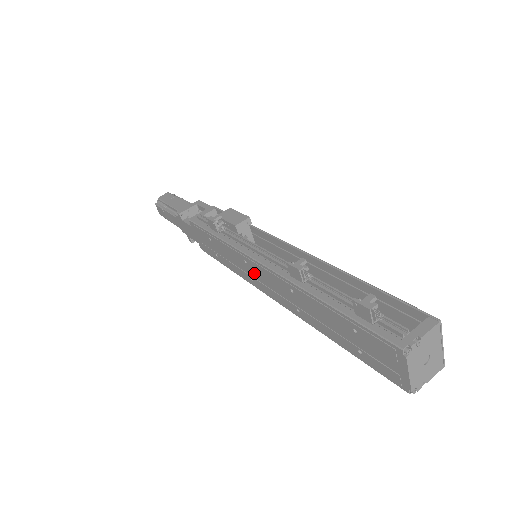
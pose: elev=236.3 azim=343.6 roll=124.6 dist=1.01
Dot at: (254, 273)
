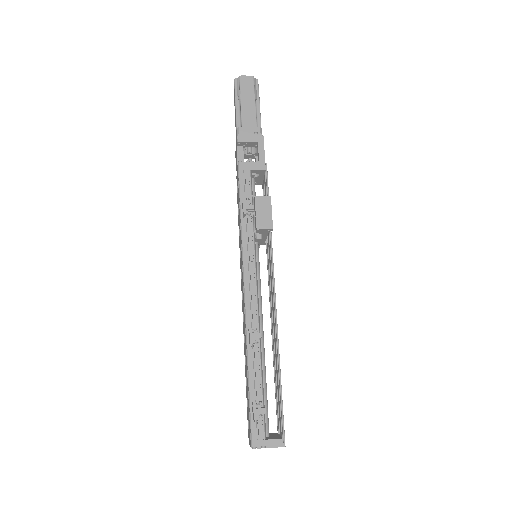
Dot at: occluded
